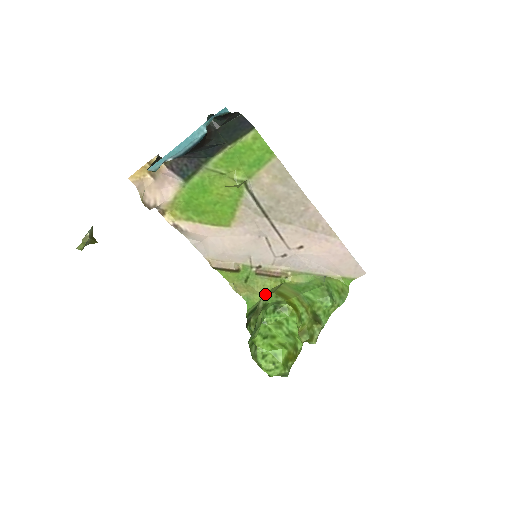
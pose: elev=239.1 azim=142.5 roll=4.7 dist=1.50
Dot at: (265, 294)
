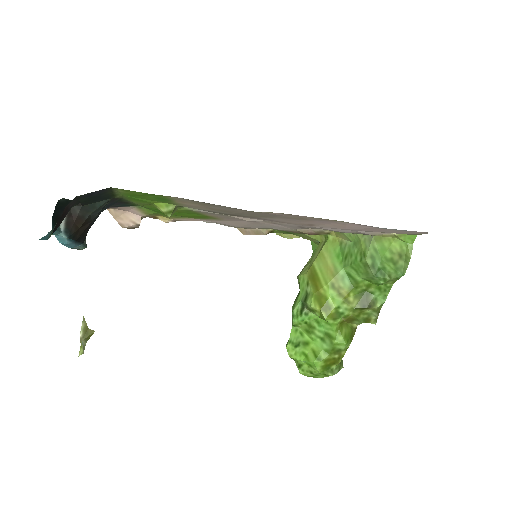
Dot at: occluded
